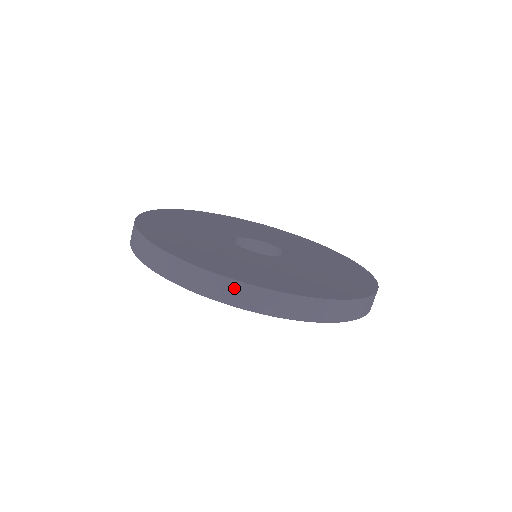
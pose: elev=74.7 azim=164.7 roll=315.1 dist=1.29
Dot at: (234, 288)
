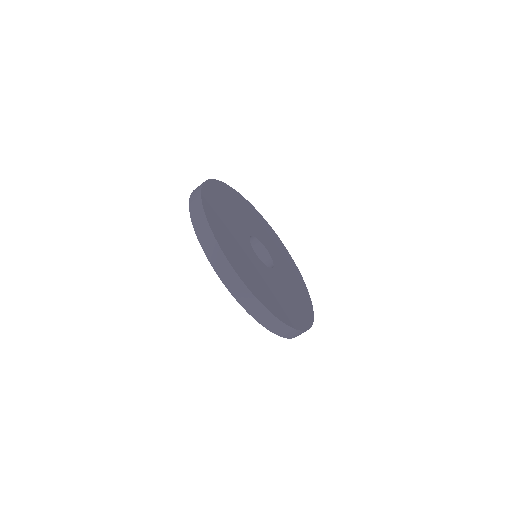
Dot at: occluded
